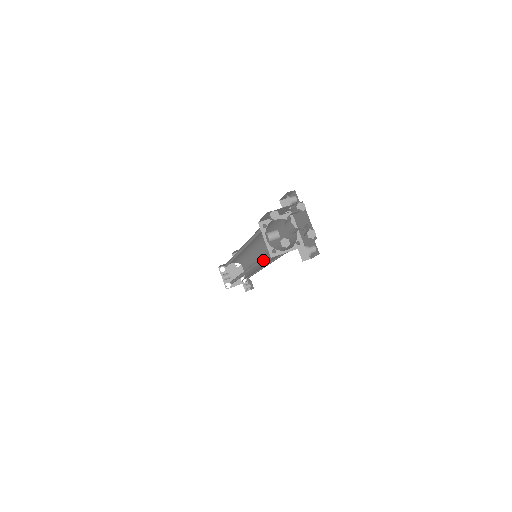
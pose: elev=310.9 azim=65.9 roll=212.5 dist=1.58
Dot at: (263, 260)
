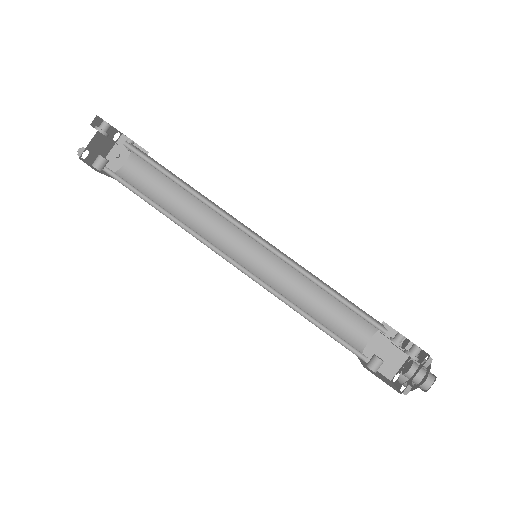
Dot at: (312, 314)
